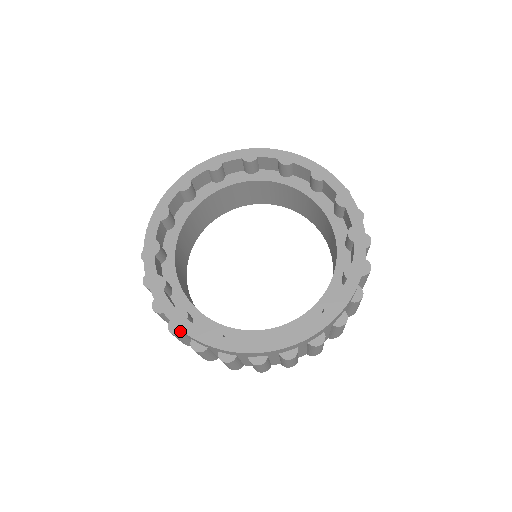
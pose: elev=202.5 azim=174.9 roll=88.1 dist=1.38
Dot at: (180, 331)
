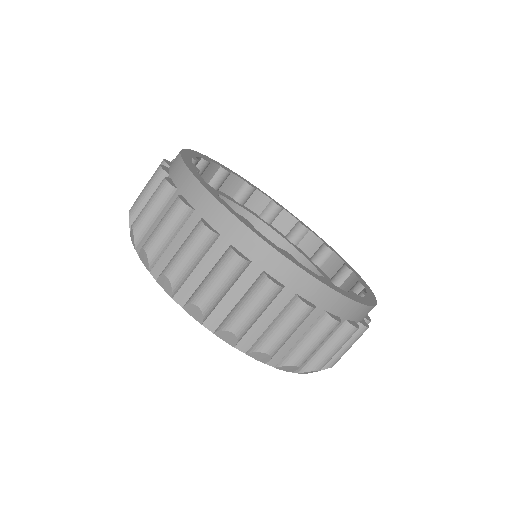
Dot at: occluded
